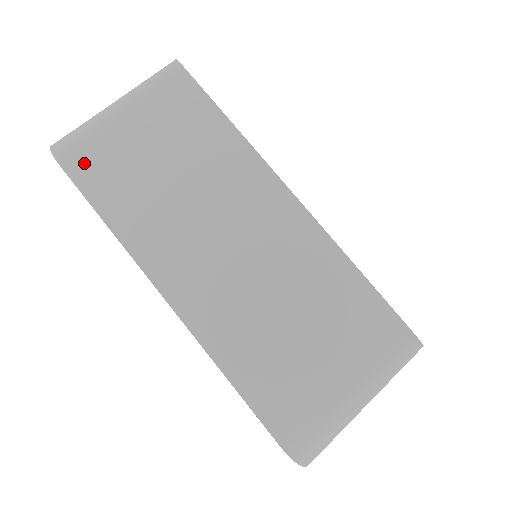
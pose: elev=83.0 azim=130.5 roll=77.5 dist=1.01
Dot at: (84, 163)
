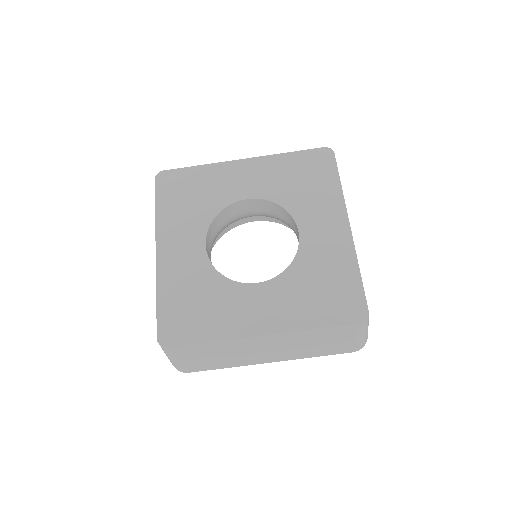
Dot at: (194, 369)
